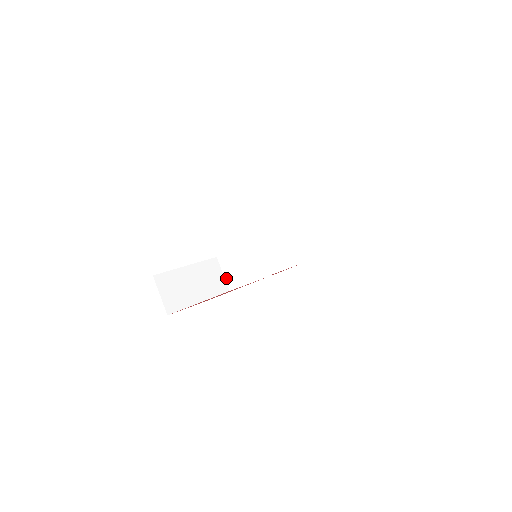
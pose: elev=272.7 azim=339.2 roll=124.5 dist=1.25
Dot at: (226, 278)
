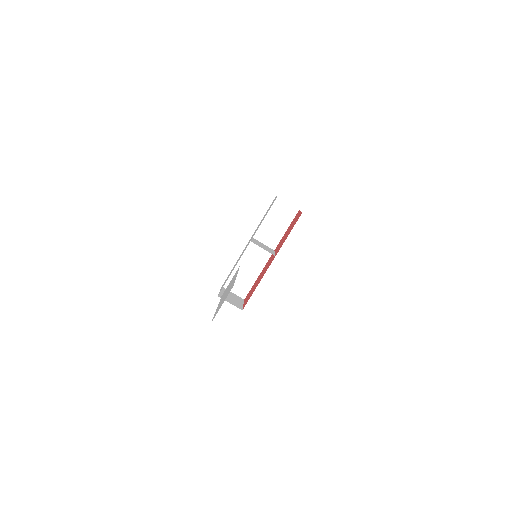
Dot at: occluded
